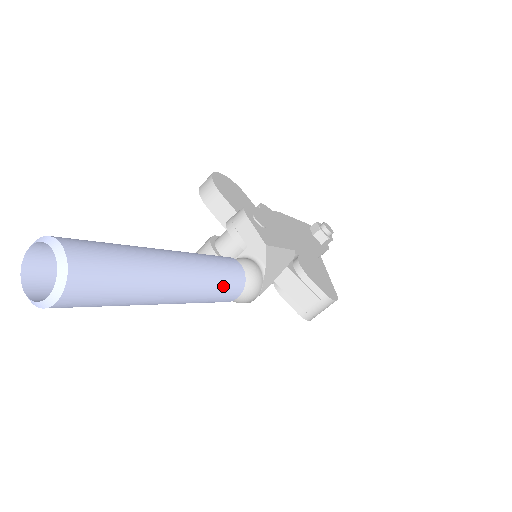
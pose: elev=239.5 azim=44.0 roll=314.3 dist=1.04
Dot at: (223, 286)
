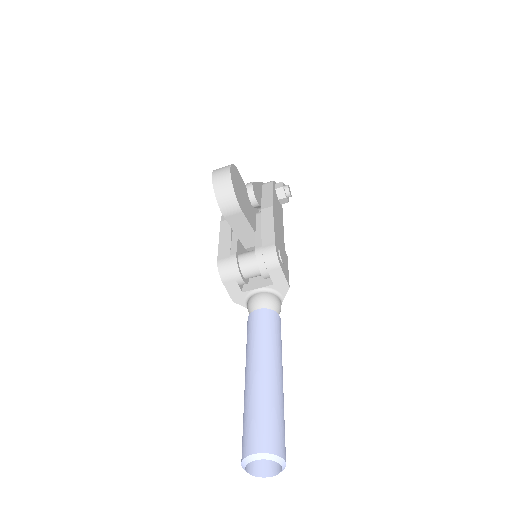
Dot at: occluded
